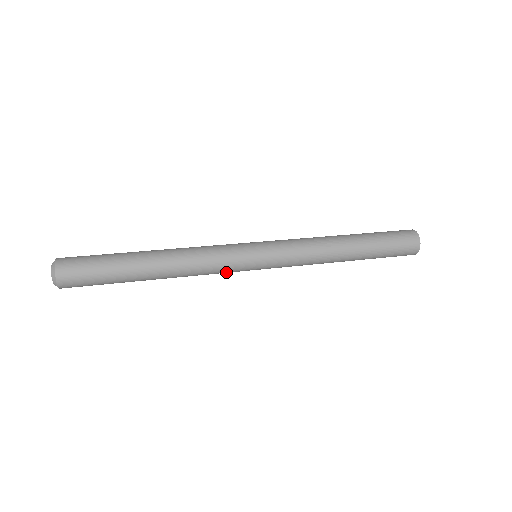
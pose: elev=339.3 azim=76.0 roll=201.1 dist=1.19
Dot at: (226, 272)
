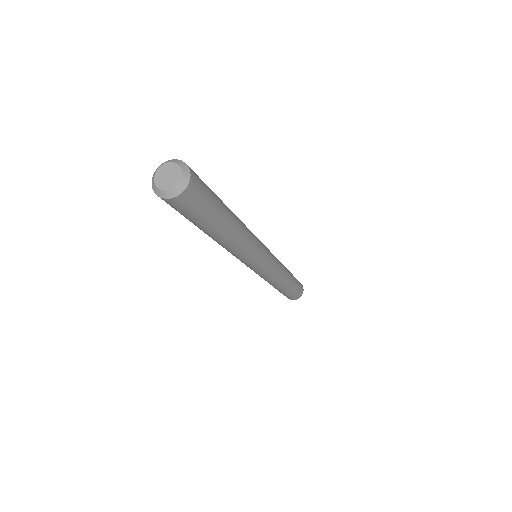
Dot at: (250, 260)
